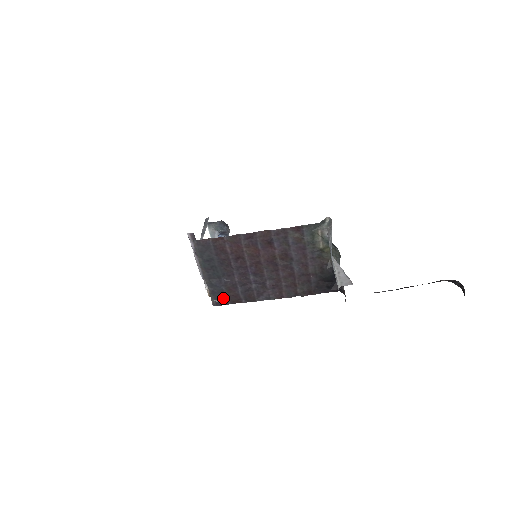
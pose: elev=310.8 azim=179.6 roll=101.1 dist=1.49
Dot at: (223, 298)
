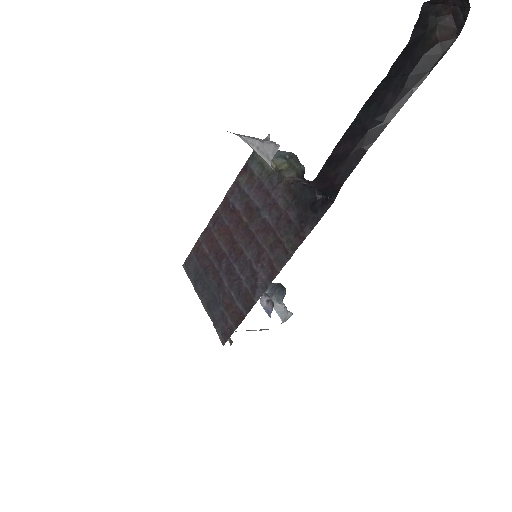
Dot at: (227, 325)
